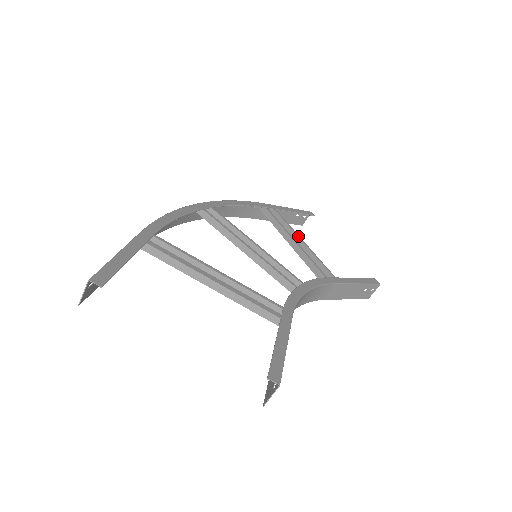
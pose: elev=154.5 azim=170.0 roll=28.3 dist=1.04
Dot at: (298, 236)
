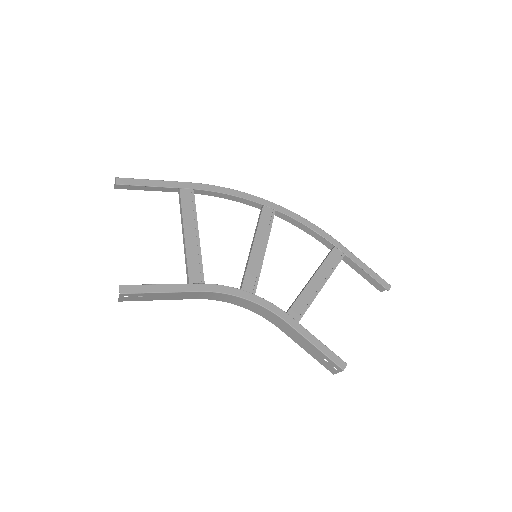
Dot at: (325, 280)
